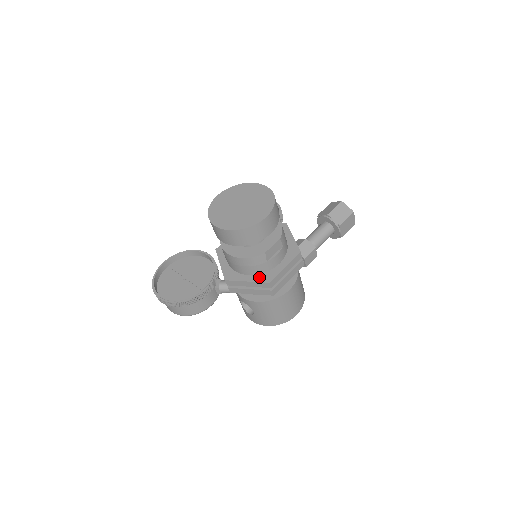
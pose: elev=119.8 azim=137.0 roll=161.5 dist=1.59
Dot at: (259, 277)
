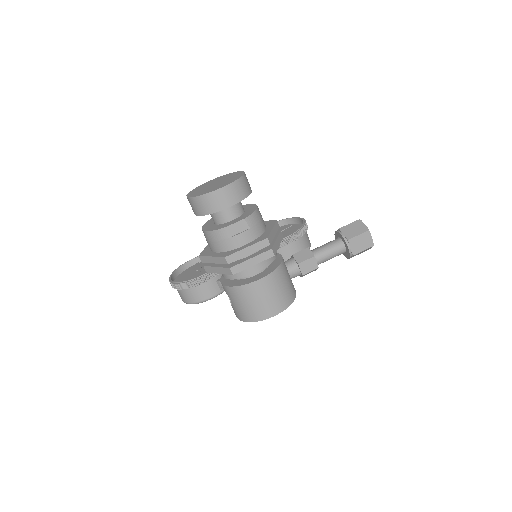
Dot at: (222, 254)
